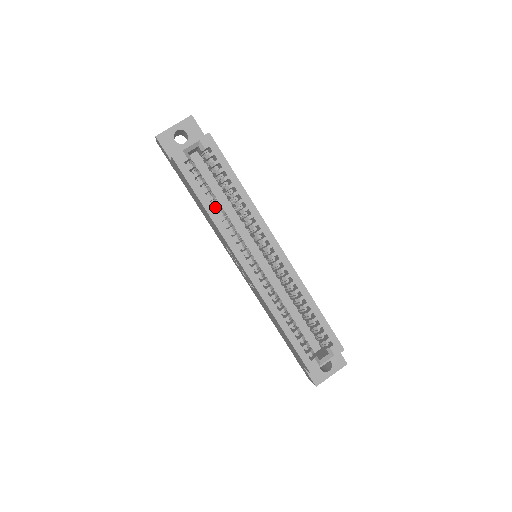
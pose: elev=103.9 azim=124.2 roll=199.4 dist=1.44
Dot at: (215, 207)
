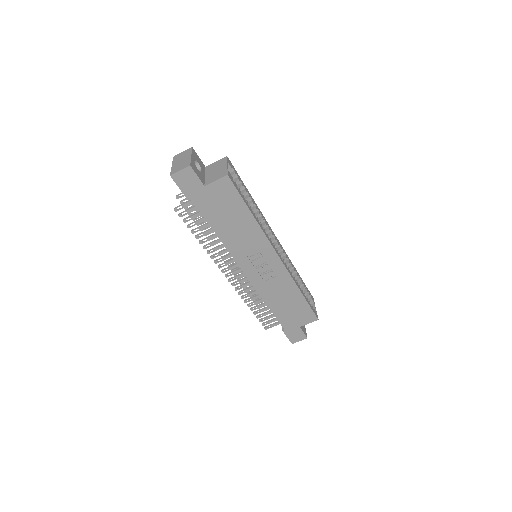
Dot at: (254, 214)
